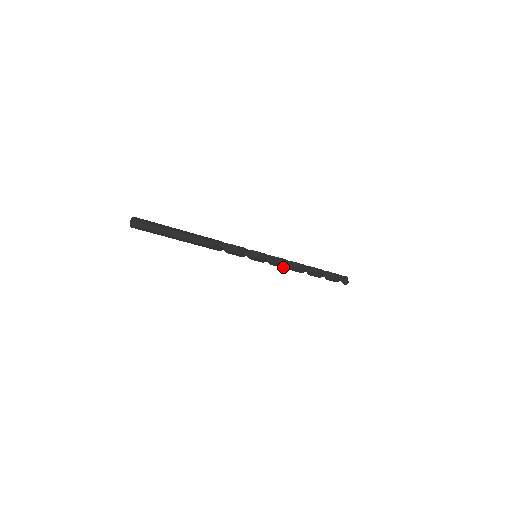
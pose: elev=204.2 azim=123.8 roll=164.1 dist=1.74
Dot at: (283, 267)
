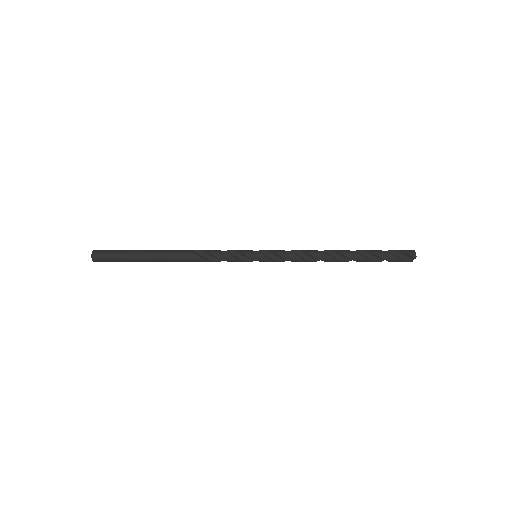
Dot at: (302, 253)
